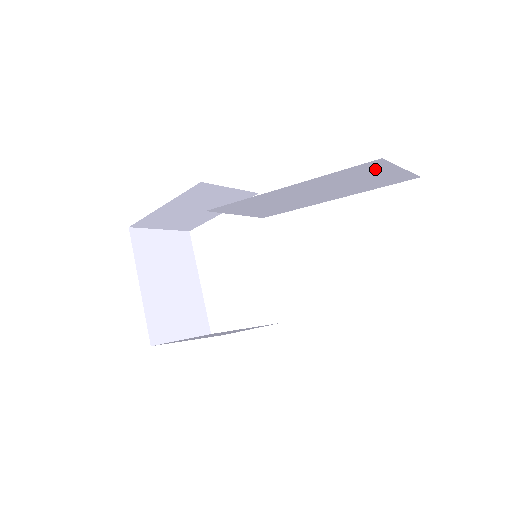
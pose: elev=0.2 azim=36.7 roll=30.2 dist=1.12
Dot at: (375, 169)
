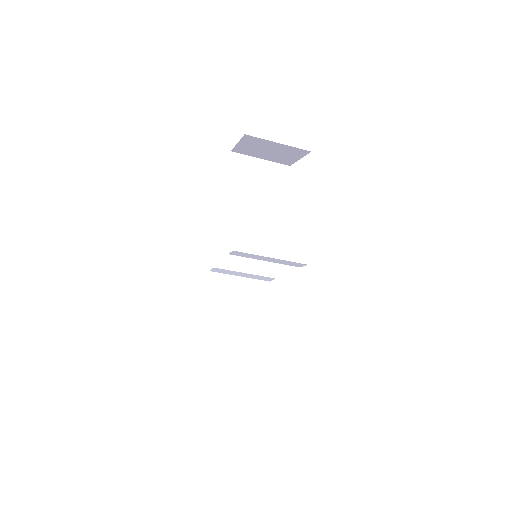
Dot at: (245, 165)
